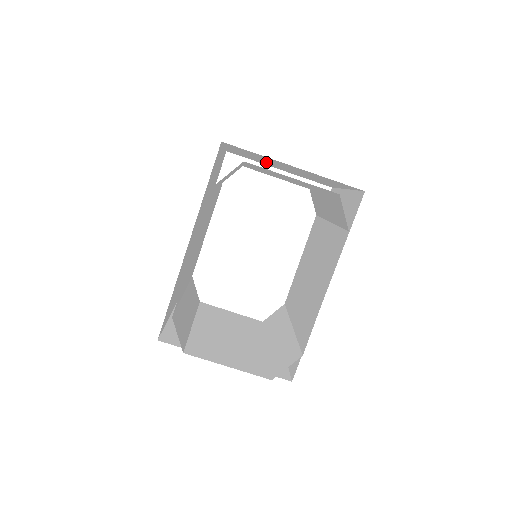
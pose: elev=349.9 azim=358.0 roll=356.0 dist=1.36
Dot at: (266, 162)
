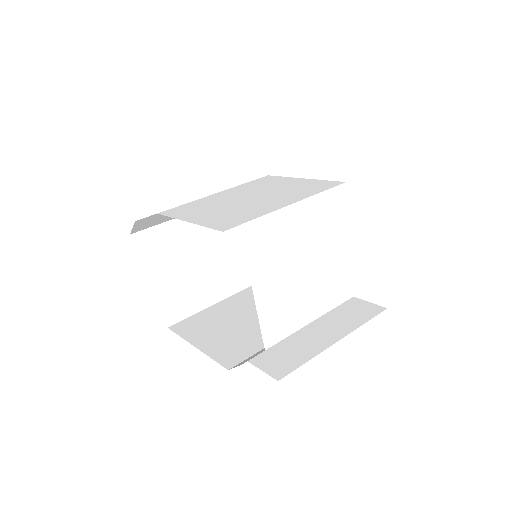
Dot at: occluded
